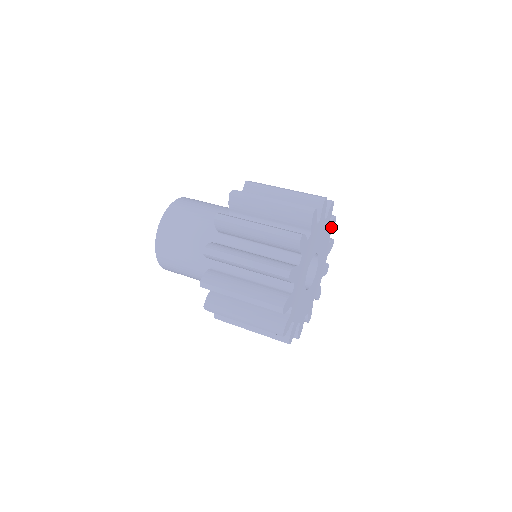
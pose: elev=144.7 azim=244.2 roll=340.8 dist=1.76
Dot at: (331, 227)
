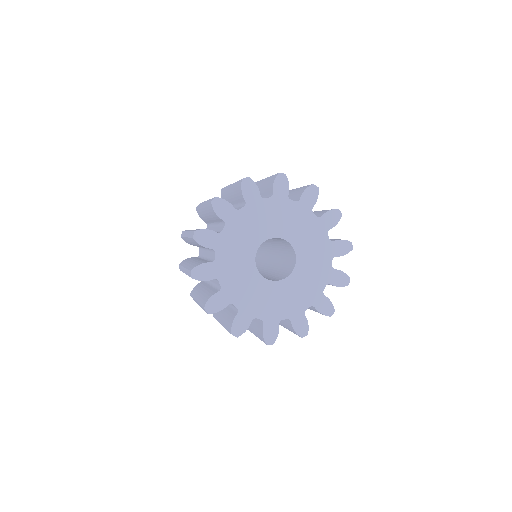
Dot at: (327, 220)
